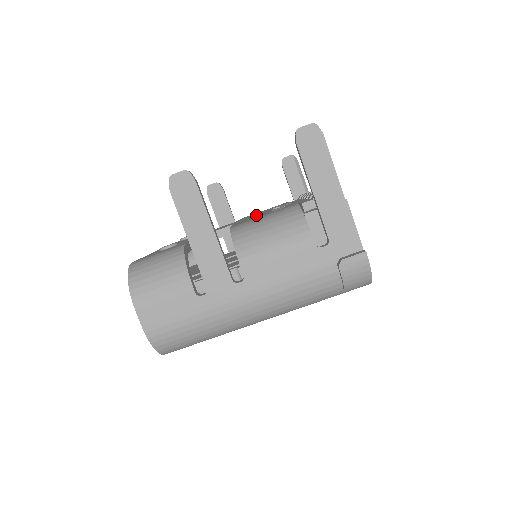
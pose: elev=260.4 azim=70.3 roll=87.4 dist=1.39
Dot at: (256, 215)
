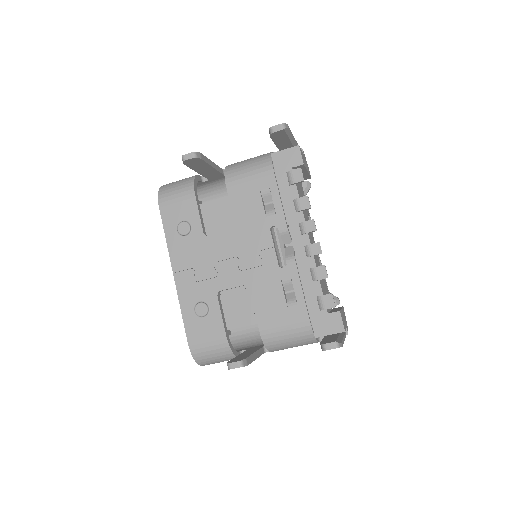
Dot at: (262, 263)
